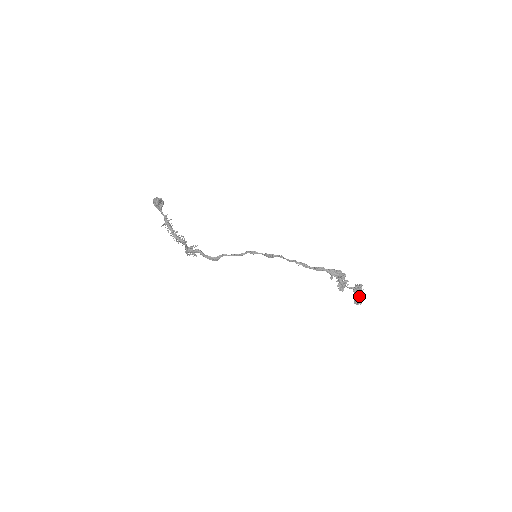
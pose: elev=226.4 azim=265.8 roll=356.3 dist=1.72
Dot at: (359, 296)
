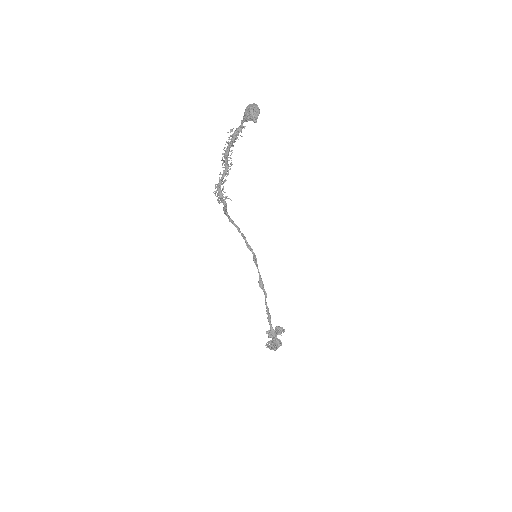
Dot at: occluded
